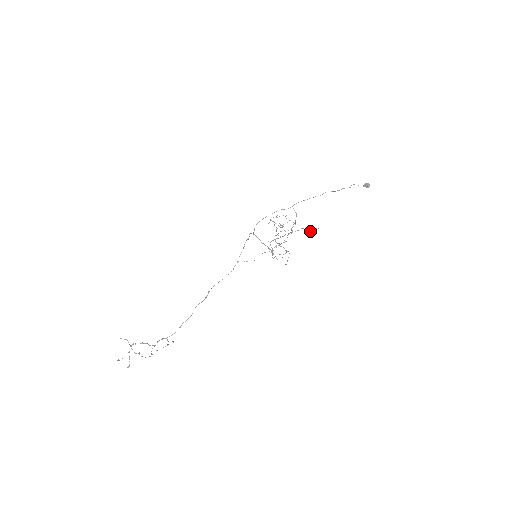
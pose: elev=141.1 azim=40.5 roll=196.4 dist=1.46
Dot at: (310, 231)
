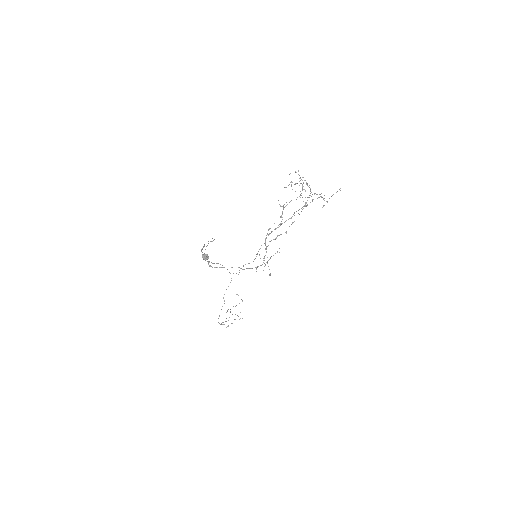
Dot at: occluded
